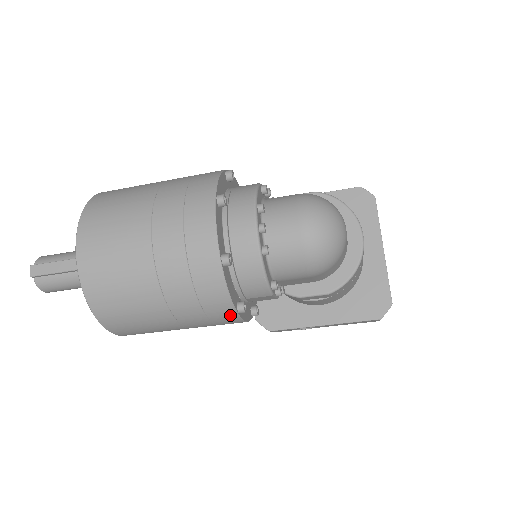
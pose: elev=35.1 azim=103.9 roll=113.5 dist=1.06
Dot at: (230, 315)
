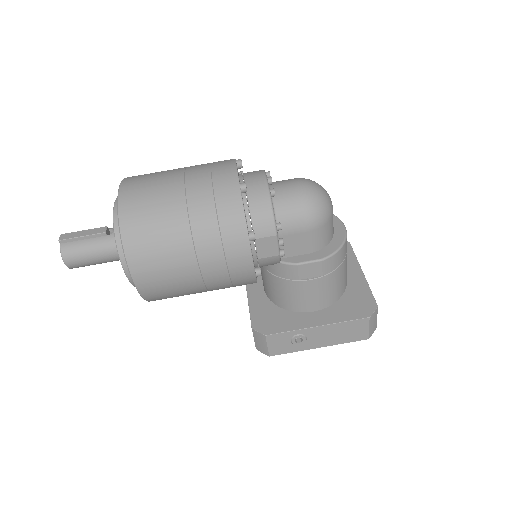
Dot at: (242, 240)
